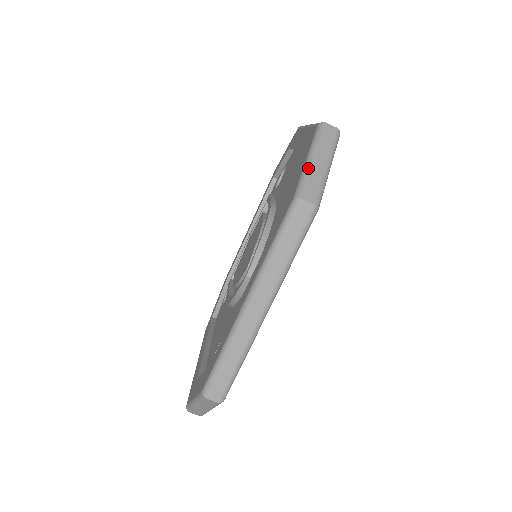
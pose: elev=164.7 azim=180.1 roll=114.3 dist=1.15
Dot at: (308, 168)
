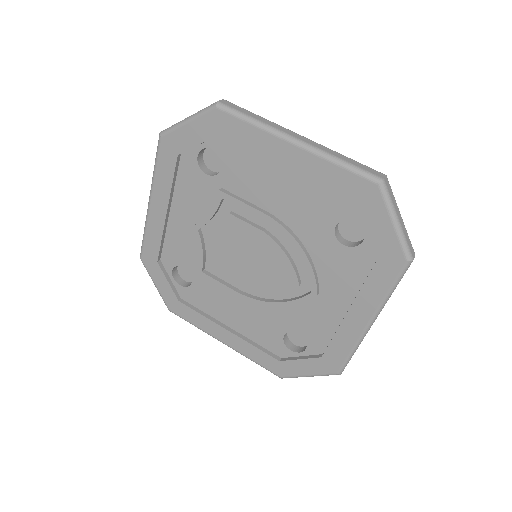
Dot at: (402, 233)
